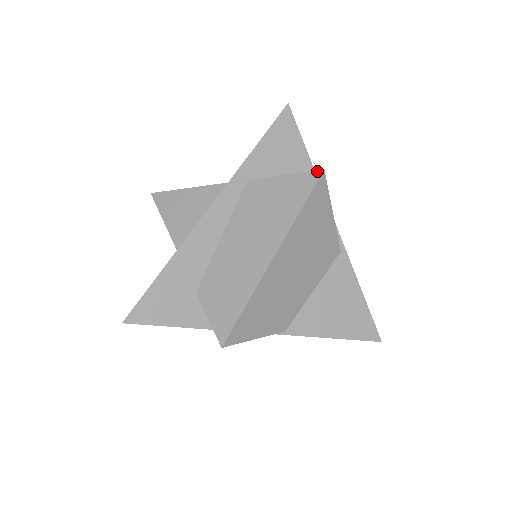
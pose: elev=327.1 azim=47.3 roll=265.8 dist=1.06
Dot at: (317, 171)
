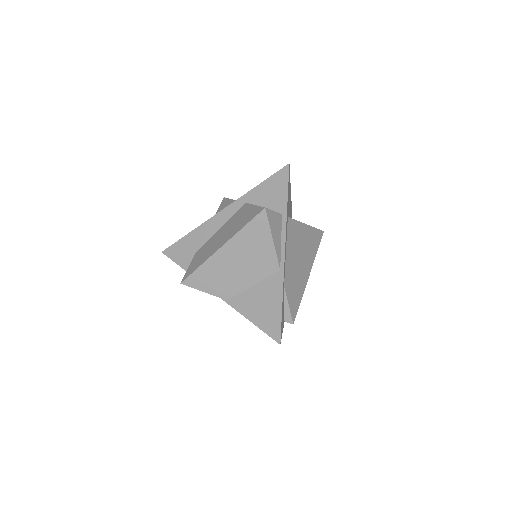
Dot at: (263, 207)
